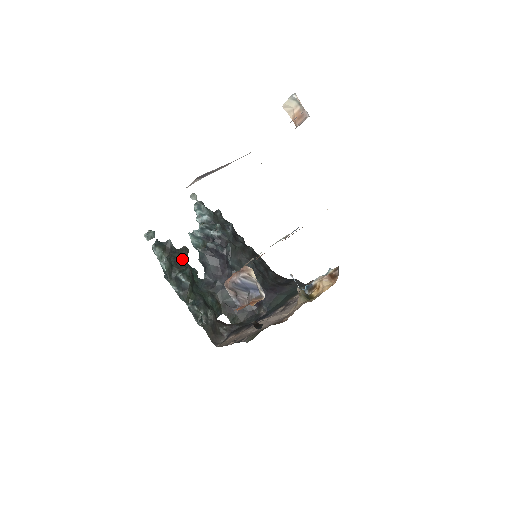
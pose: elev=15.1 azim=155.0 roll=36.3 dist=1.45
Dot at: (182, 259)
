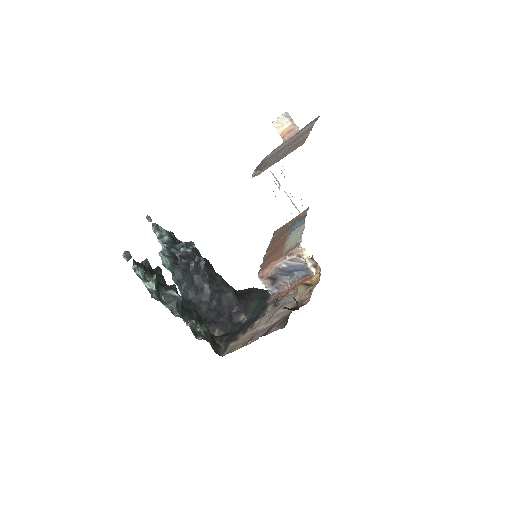
Dot at: (162, 278)
